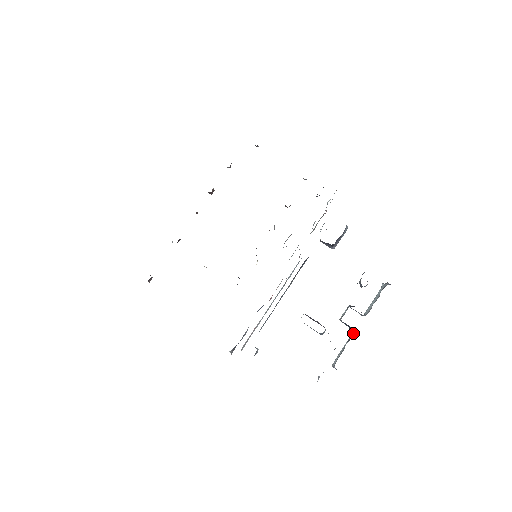
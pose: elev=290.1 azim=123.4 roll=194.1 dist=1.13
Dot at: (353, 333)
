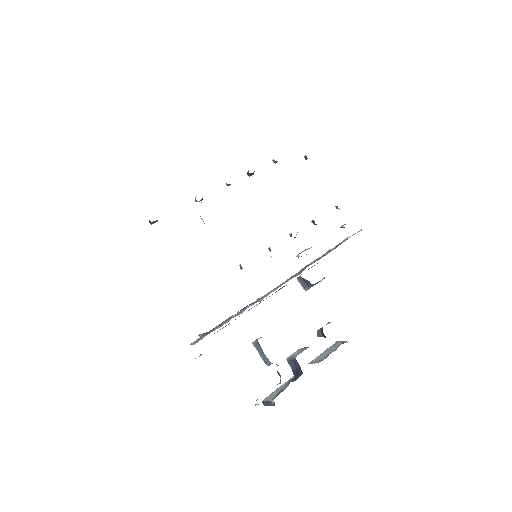
Dot at: (301, 374)
